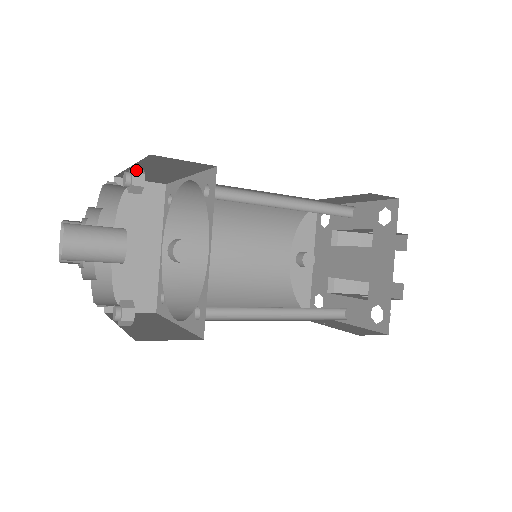
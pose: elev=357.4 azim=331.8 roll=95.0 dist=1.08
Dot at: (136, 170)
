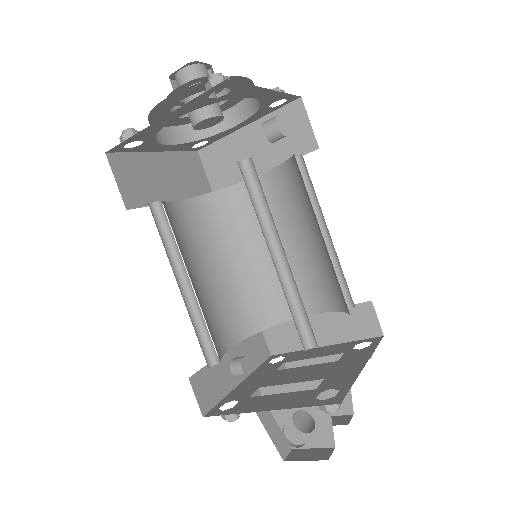
Dot at: occluded
